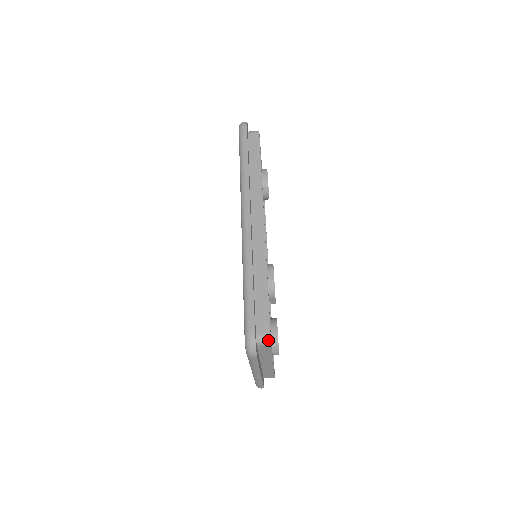
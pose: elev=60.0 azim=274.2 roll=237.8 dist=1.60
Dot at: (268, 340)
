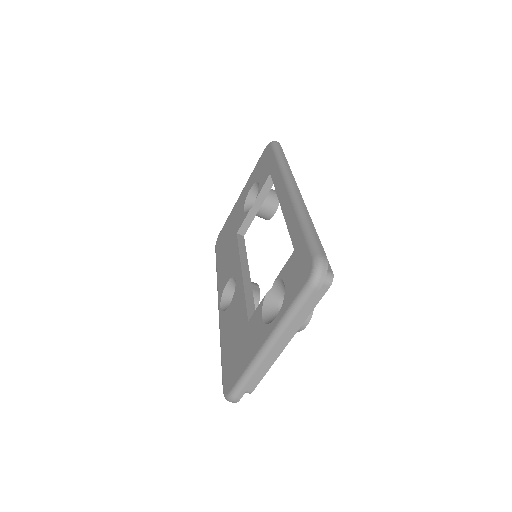
Dot at: (330, 278)
